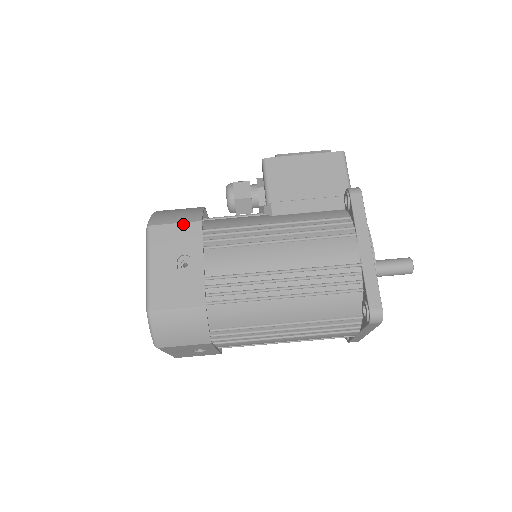
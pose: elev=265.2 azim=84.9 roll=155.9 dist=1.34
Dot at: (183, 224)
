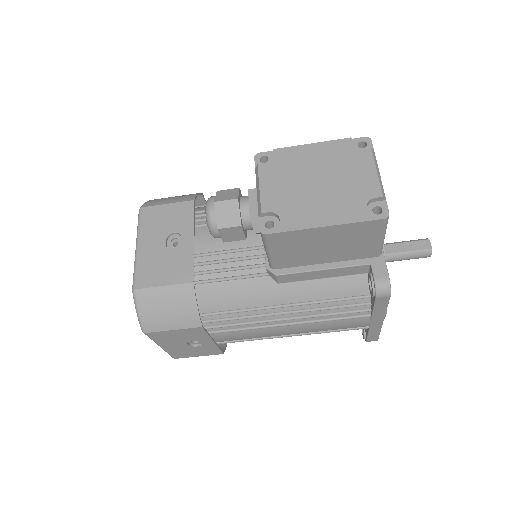
Dot at: (182, 330)
